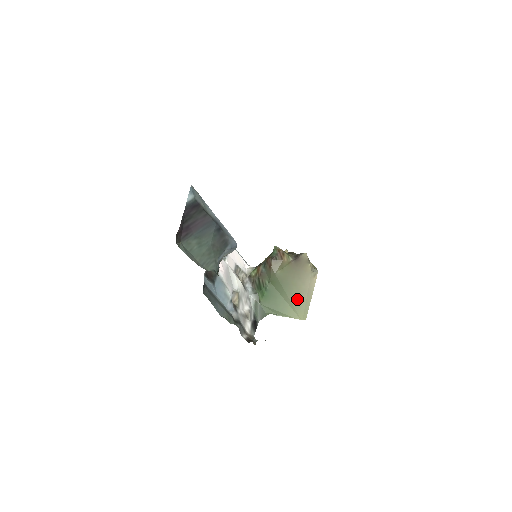
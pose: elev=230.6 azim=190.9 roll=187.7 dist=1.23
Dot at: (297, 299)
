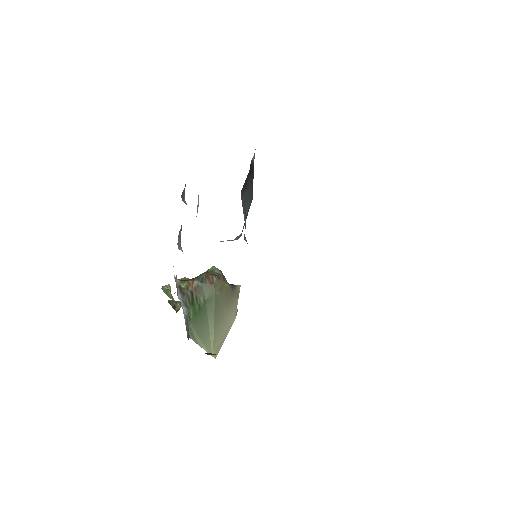
Dot at: (218, 331)
